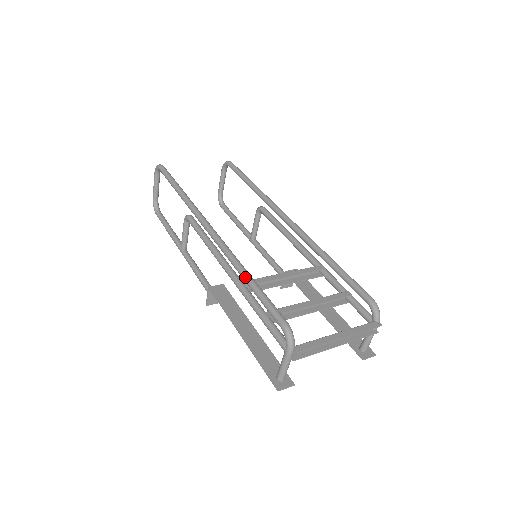
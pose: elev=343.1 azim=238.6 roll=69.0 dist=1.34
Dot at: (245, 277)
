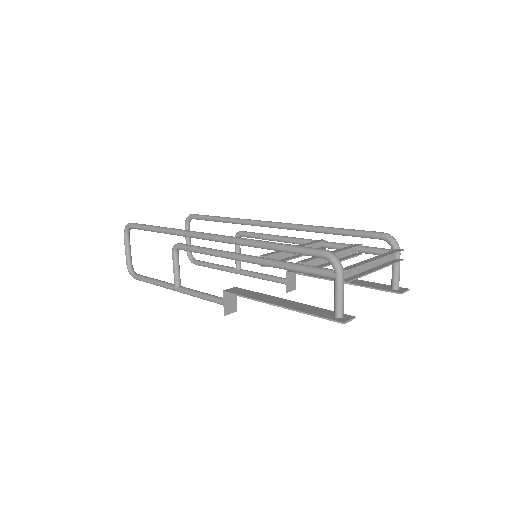
Dot at: (263, 243)
